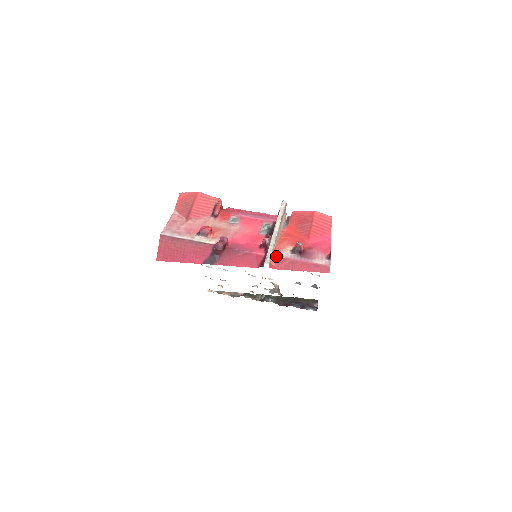
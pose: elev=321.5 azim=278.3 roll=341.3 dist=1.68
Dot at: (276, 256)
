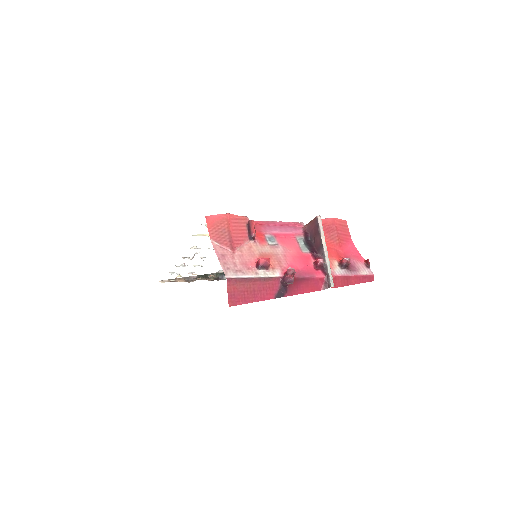
Dot at: (334, 276)
